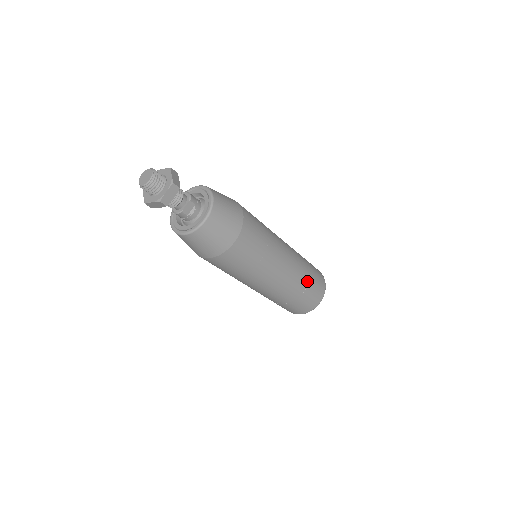
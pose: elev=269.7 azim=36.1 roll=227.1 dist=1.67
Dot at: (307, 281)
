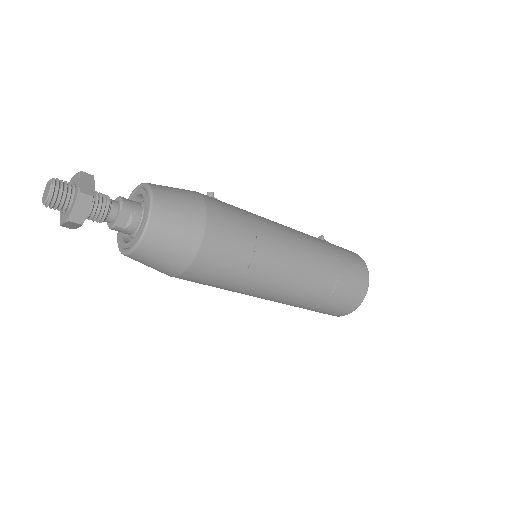
Dot at: (335, 276)
